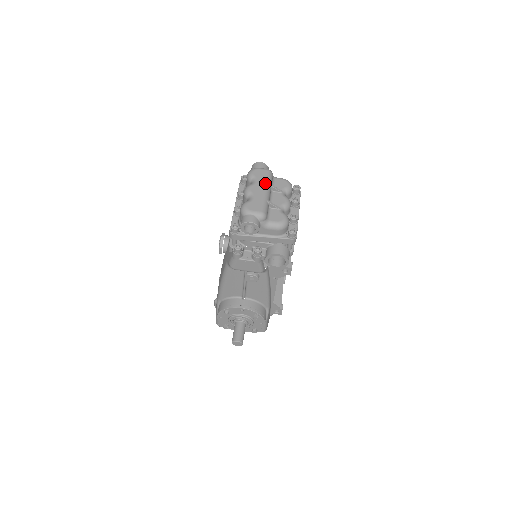
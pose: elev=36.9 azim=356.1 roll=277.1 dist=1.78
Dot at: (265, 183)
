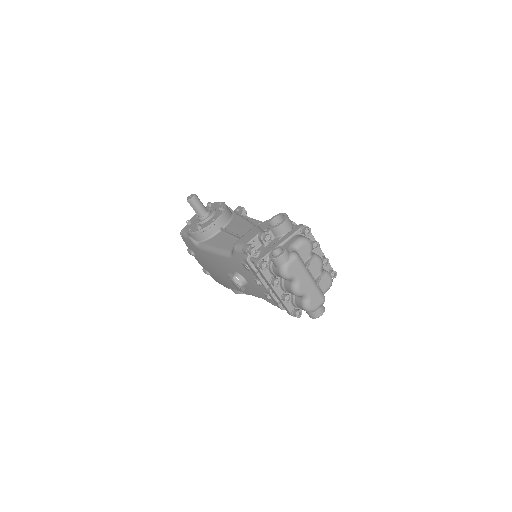
Dot at: (306, 274)
